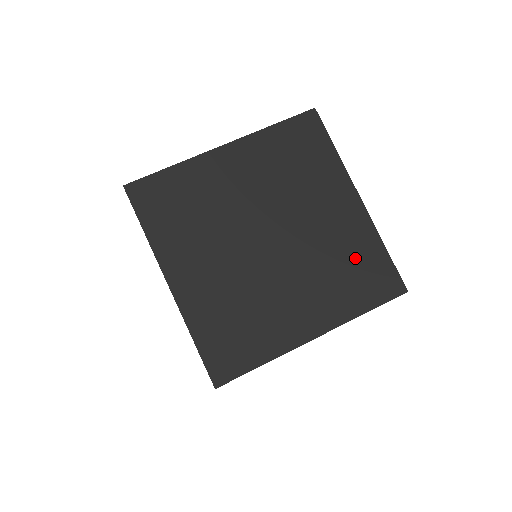
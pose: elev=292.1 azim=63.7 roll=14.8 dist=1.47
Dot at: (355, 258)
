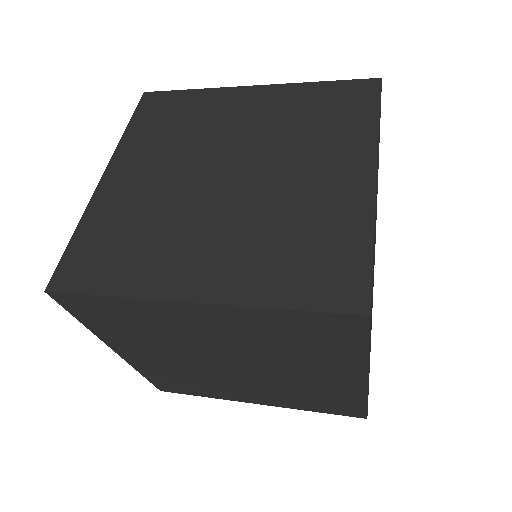
Dot at: occluded
